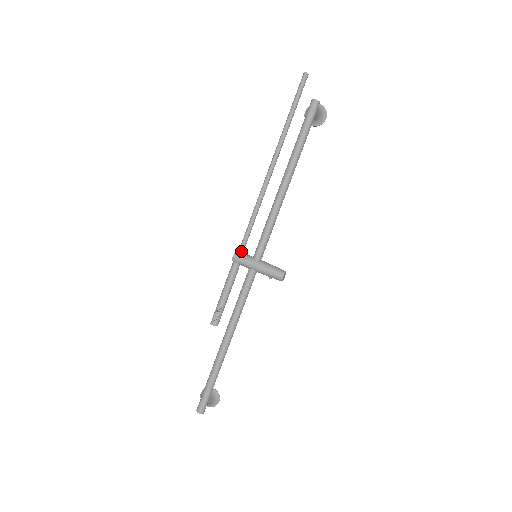
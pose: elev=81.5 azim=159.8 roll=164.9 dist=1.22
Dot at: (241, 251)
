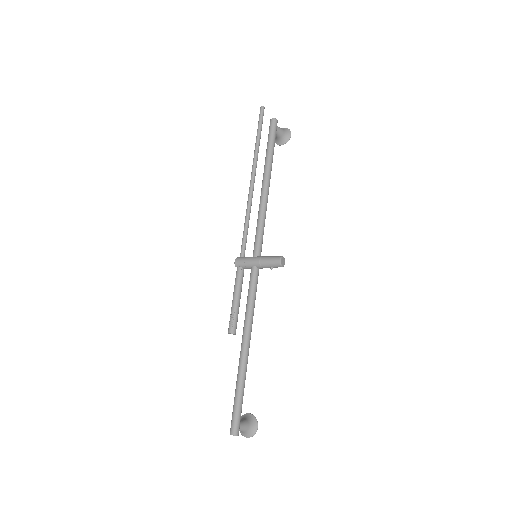
Dot at: (241, 256)
